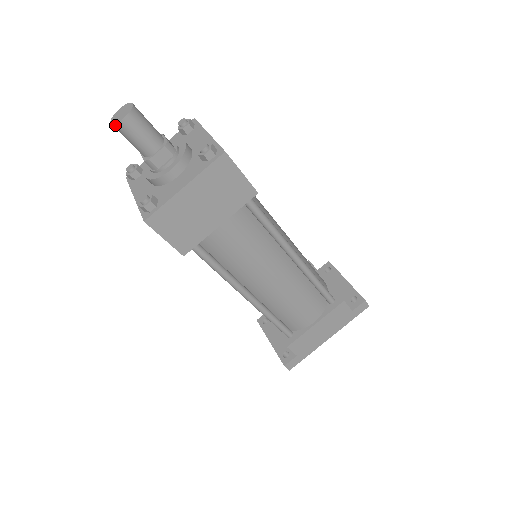
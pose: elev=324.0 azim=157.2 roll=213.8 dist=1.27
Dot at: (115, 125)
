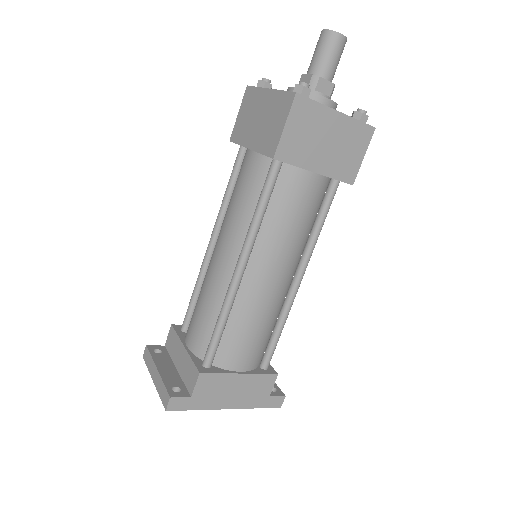
Dot at: (330, 32)
